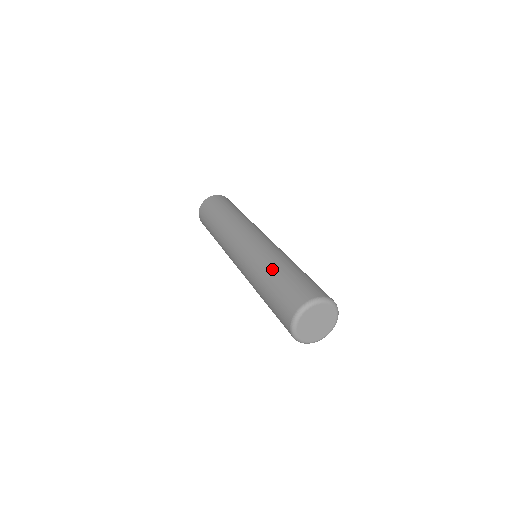
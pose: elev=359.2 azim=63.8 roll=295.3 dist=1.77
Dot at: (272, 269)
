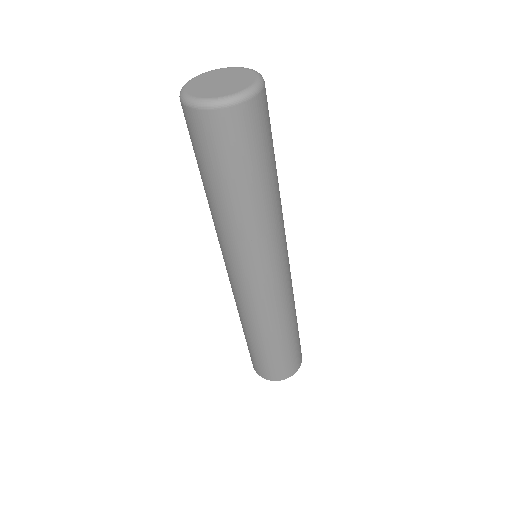
Dot at: occluded
